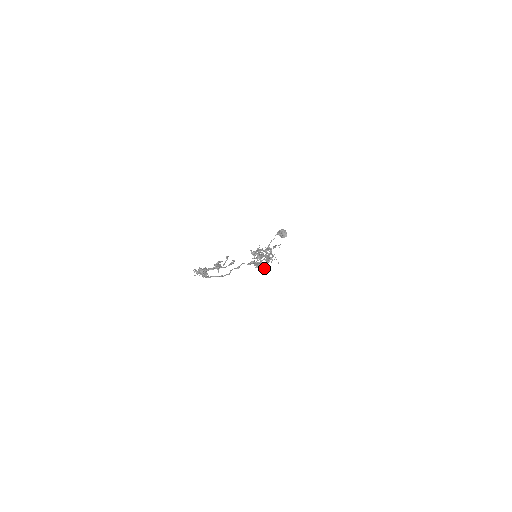
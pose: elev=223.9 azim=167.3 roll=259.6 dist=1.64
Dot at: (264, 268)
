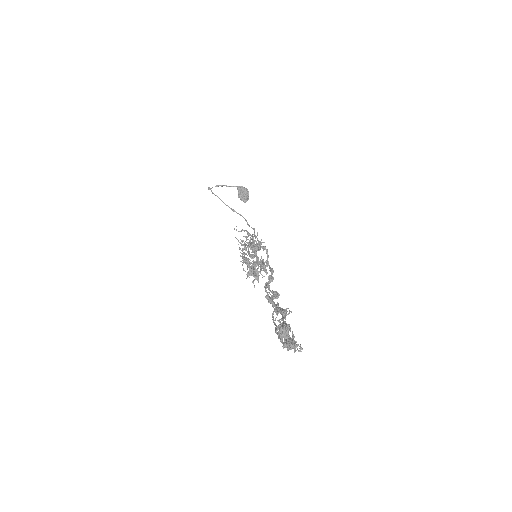
Dot at: (254, 280)
